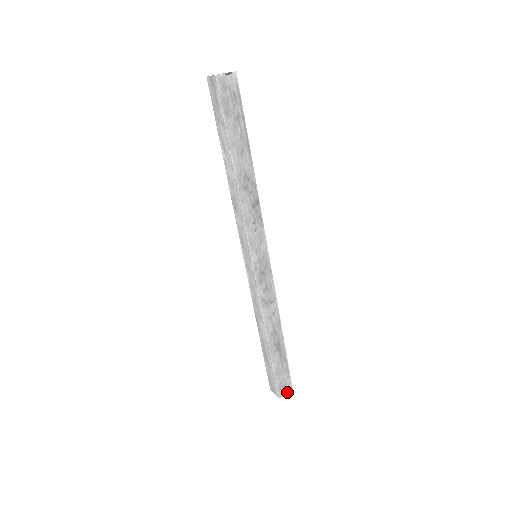
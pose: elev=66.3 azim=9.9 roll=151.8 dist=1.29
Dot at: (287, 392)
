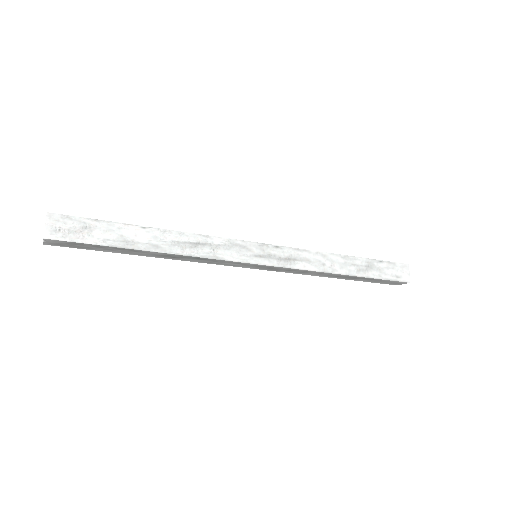
Dot at: (403, 283)
